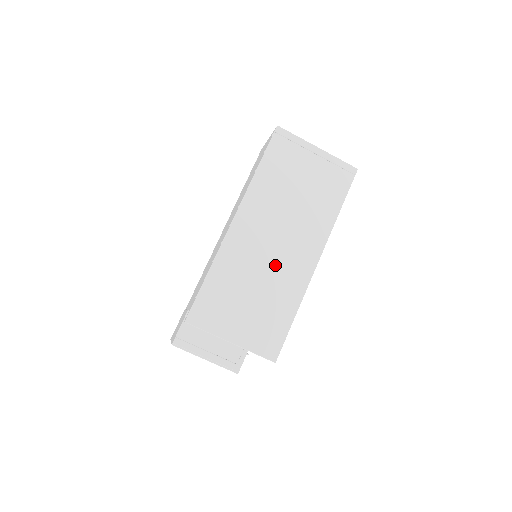
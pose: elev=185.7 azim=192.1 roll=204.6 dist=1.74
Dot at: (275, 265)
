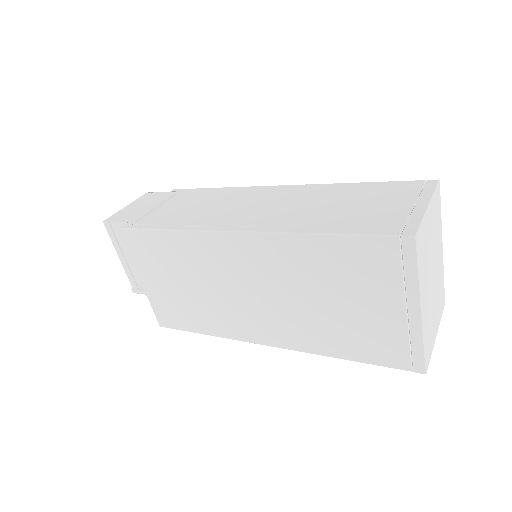
Dot at: (230, 300)
